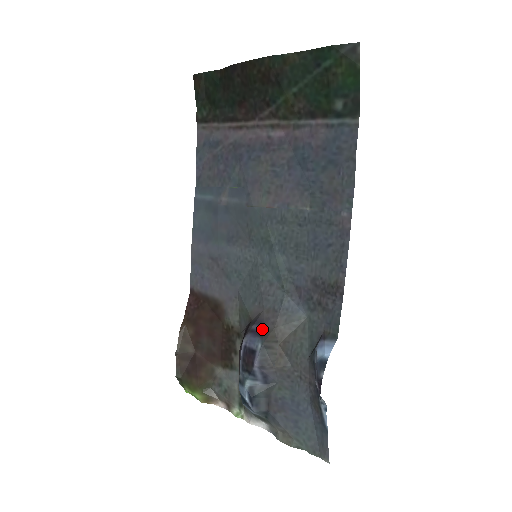
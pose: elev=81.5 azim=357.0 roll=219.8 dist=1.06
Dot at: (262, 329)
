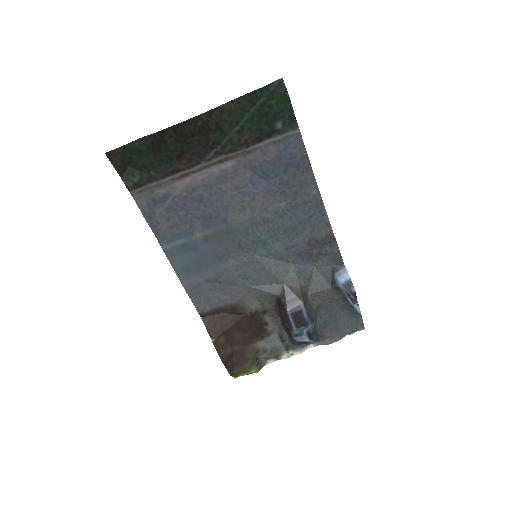
Dot at: (295, 295)
